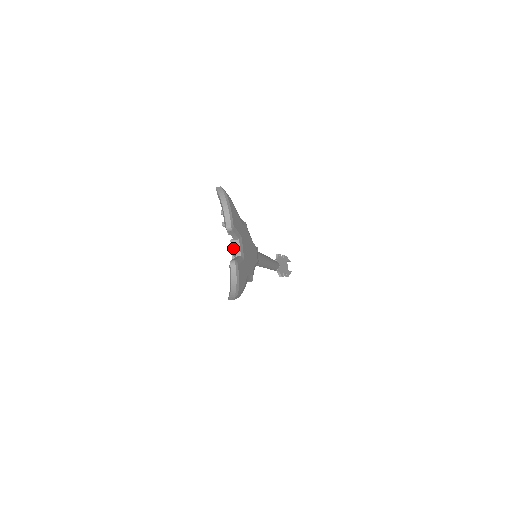
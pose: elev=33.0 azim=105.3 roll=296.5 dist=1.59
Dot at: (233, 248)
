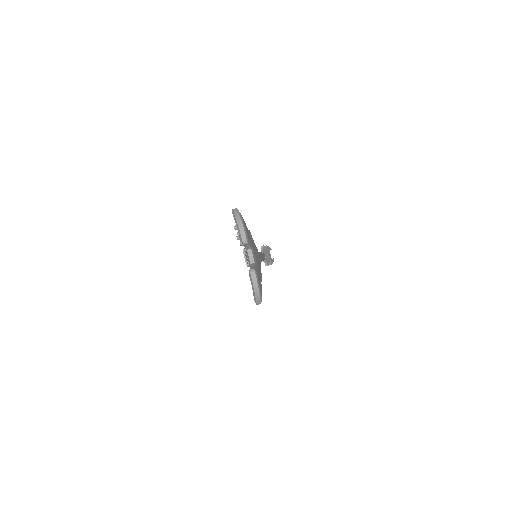
Dot at: (245, 256)
